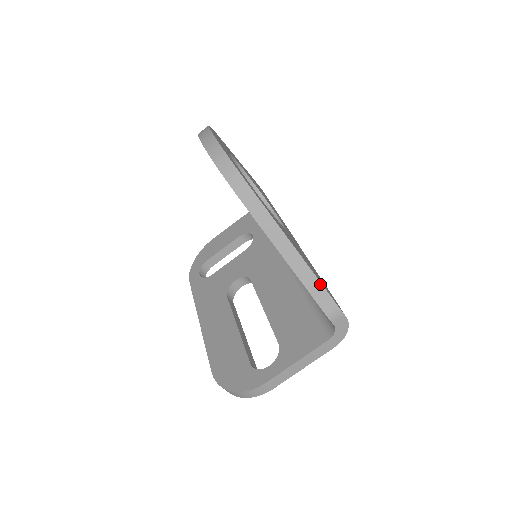
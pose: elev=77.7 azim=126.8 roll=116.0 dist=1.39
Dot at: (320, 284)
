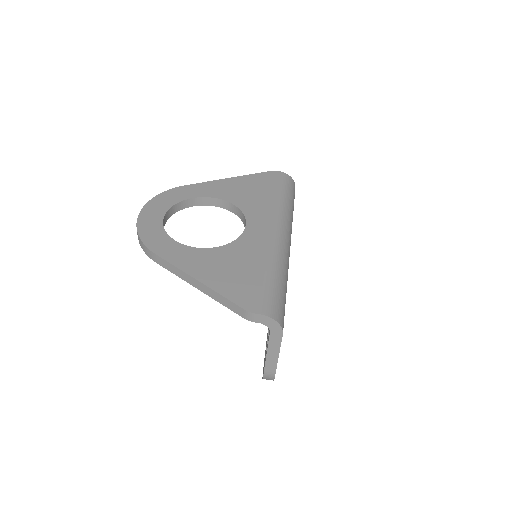
Dot at: (225, 299)
